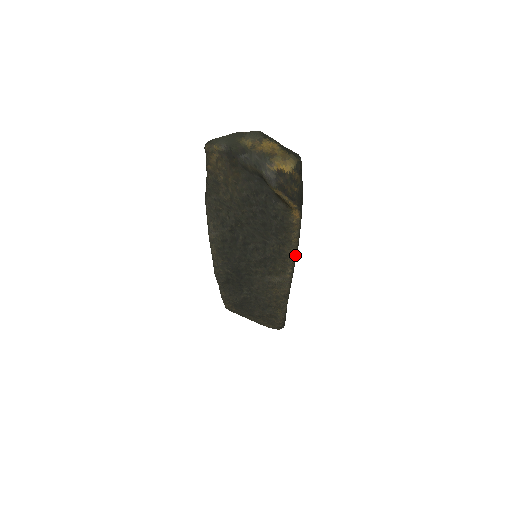
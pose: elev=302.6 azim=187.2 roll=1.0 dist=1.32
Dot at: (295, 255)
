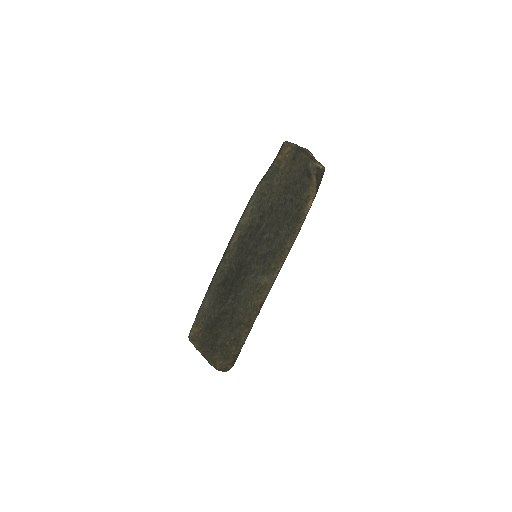
Dot at: occluded
